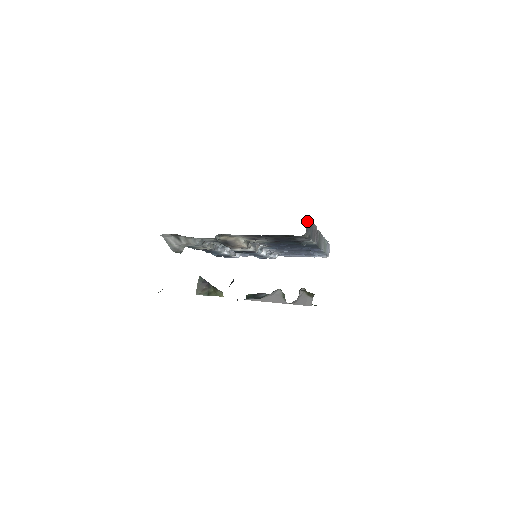
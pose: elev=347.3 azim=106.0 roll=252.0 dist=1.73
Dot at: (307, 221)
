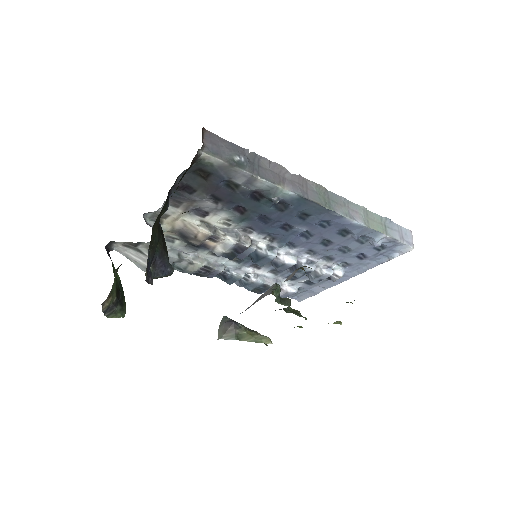
Dot at: (210, 138)
